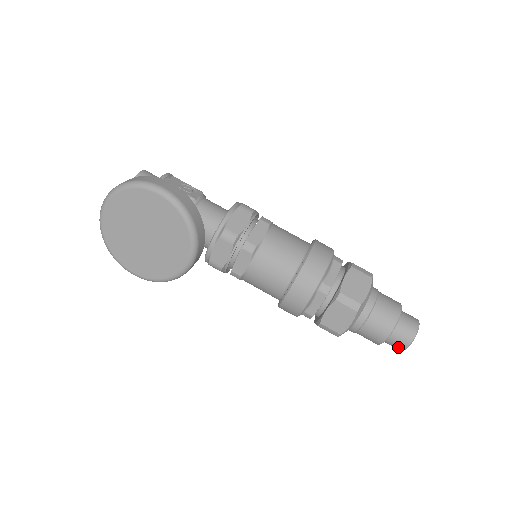
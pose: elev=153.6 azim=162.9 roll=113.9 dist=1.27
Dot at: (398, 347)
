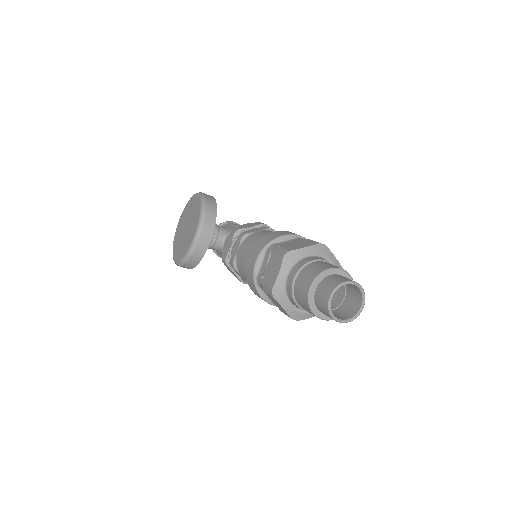
Dot at: (324, 306)
